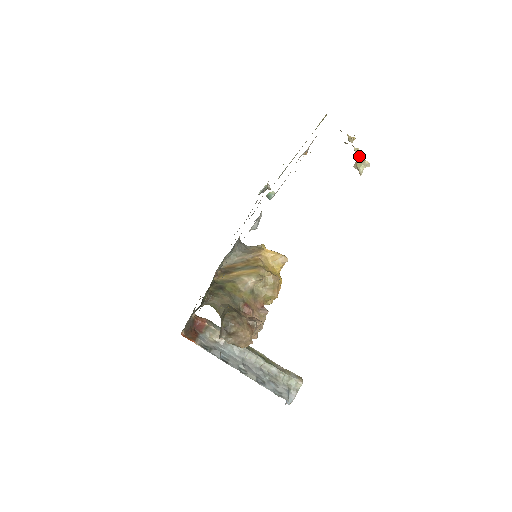
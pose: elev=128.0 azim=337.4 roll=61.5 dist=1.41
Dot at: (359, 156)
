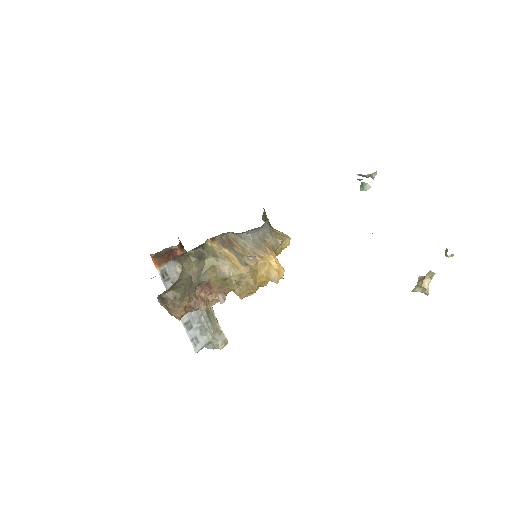
Dot at: (428, 279)
